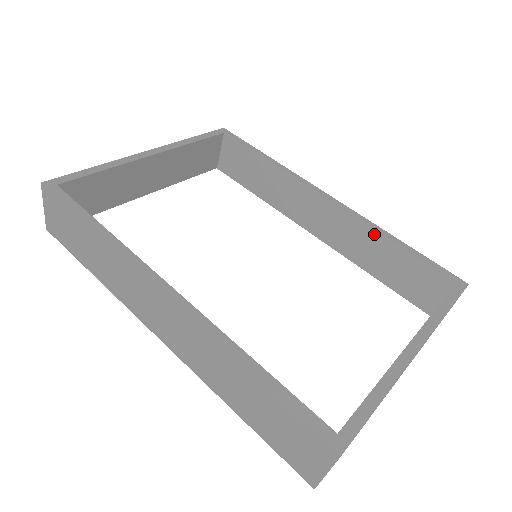
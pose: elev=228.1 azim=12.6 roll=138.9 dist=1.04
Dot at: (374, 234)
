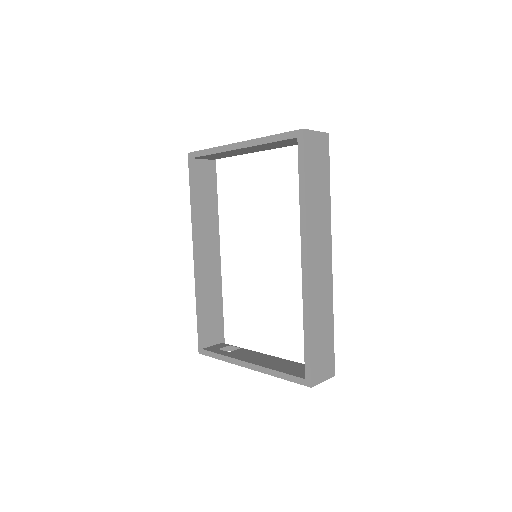
Dot at: (305, 310)
